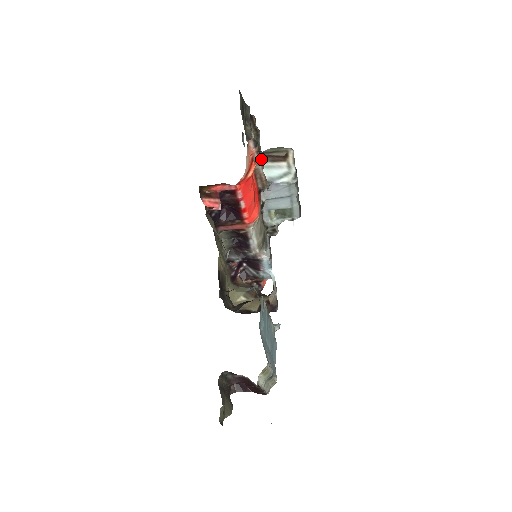
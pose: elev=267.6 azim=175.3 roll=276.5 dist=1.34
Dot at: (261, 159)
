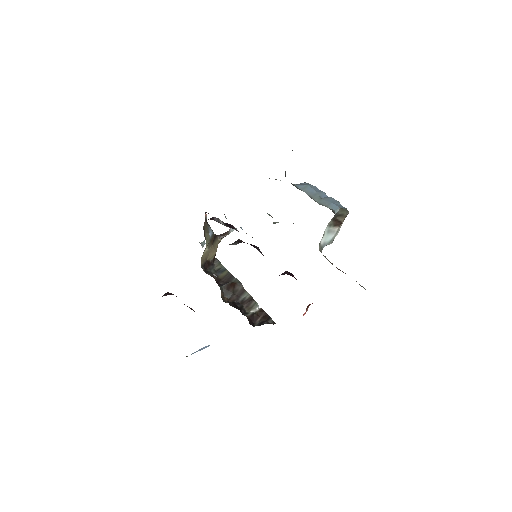
Dot at: occluded
